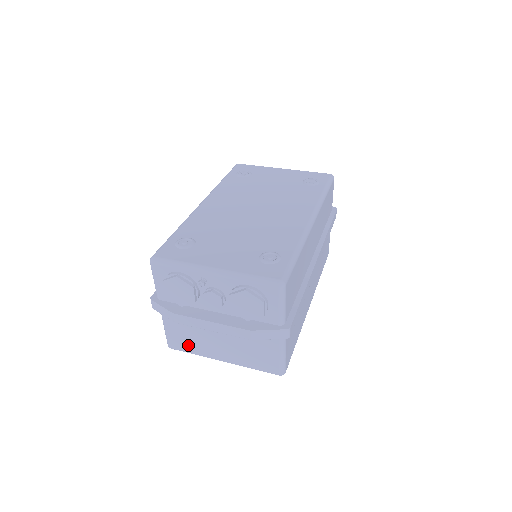
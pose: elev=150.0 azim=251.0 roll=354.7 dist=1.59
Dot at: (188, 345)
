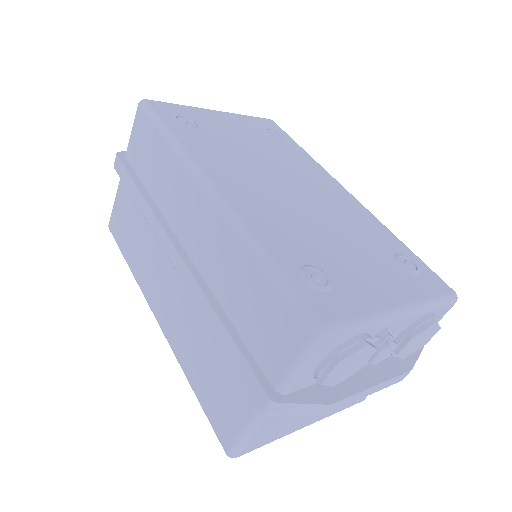
Dot at: (273, 435)
